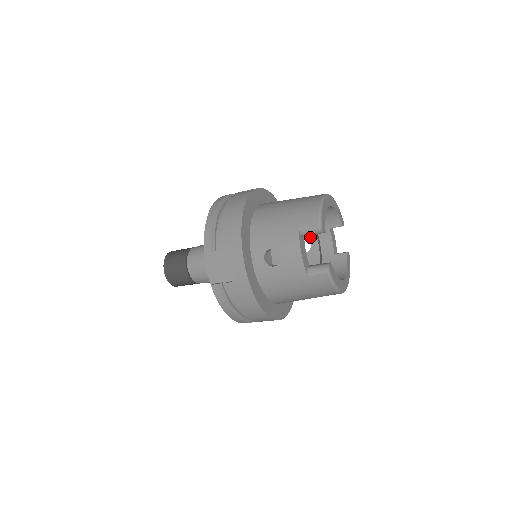
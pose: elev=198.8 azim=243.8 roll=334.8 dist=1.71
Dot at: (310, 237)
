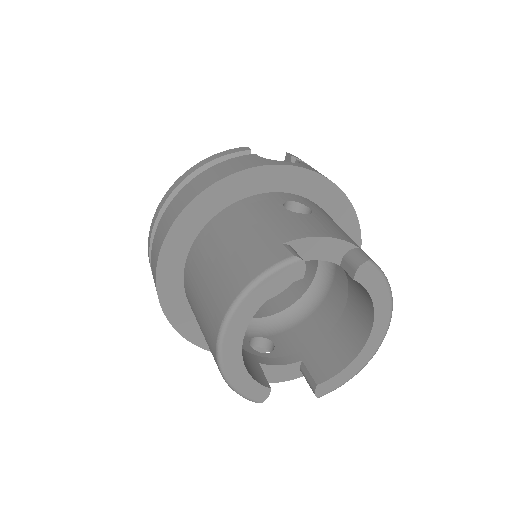
Dot at: occluded
